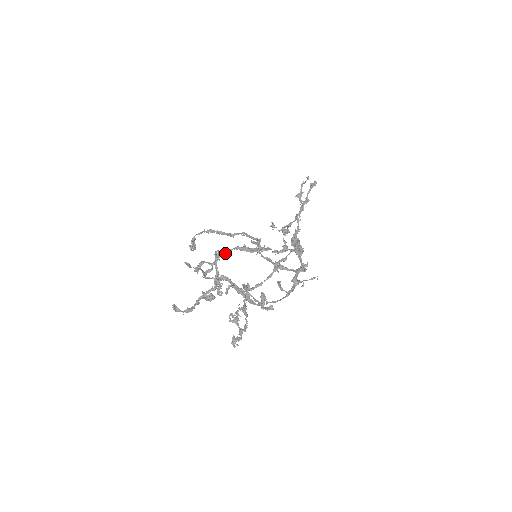
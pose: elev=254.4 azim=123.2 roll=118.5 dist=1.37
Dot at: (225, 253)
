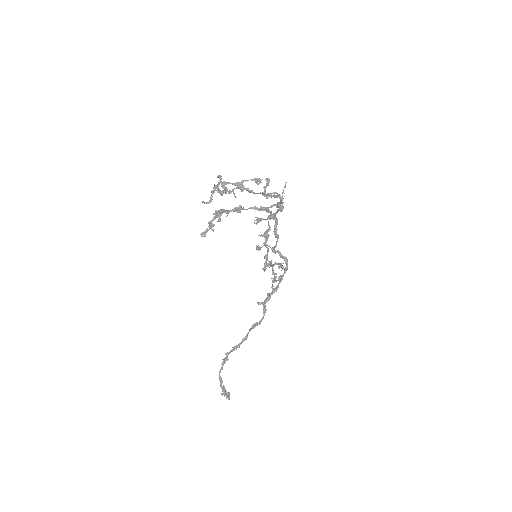
Dot at: (221, 209)
